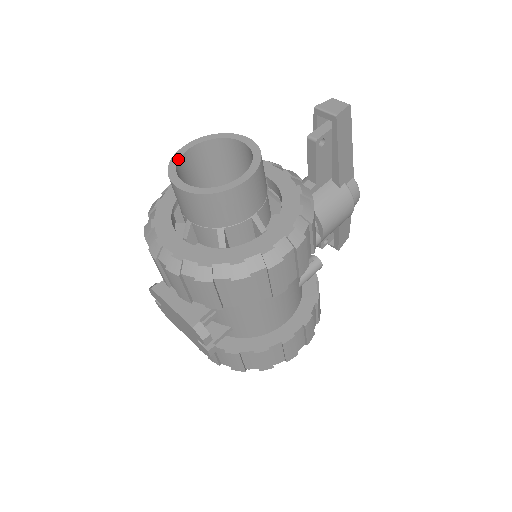
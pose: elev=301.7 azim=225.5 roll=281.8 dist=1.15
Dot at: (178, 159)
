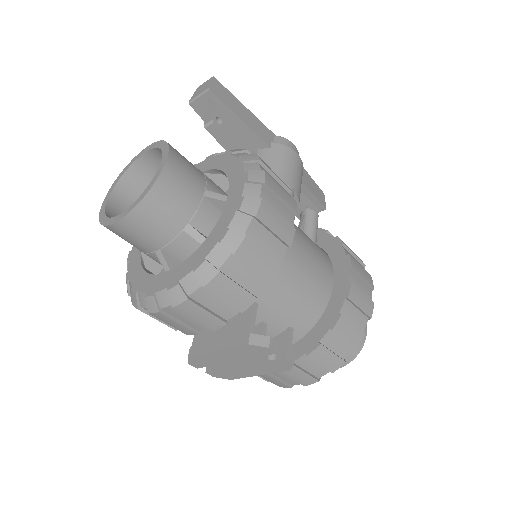
Dot at: (104, 211)
